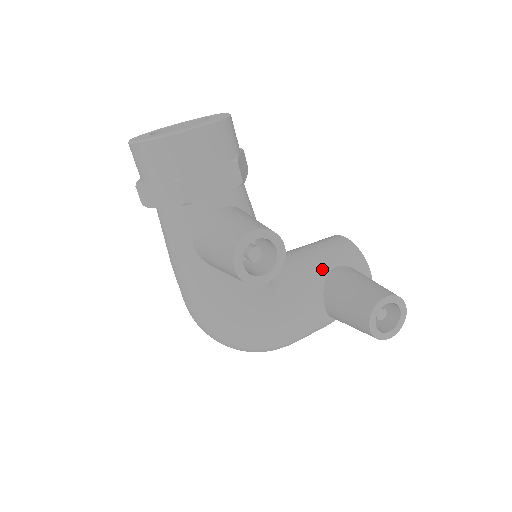
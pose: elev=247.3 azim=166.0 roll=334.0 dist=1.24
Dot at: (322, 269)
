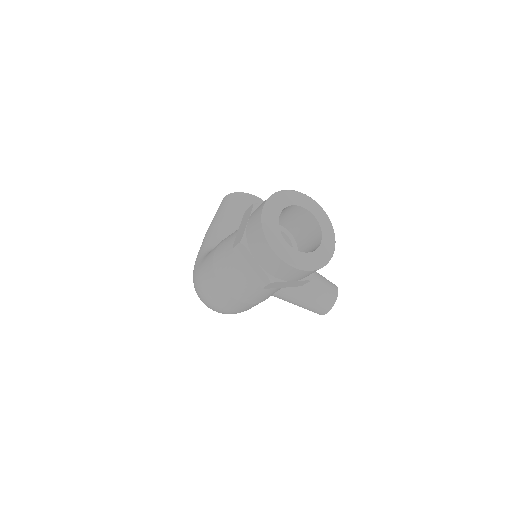
Dot at: occluded
